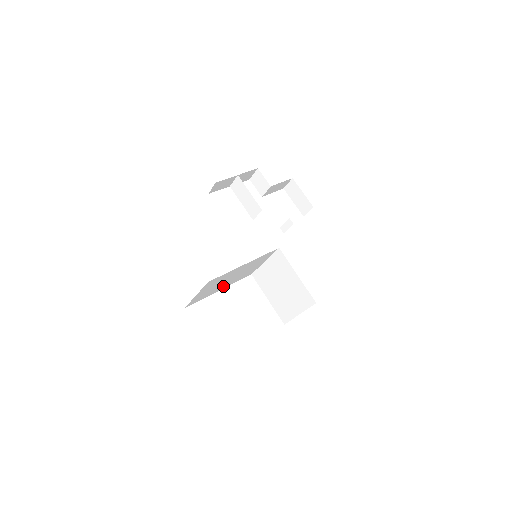
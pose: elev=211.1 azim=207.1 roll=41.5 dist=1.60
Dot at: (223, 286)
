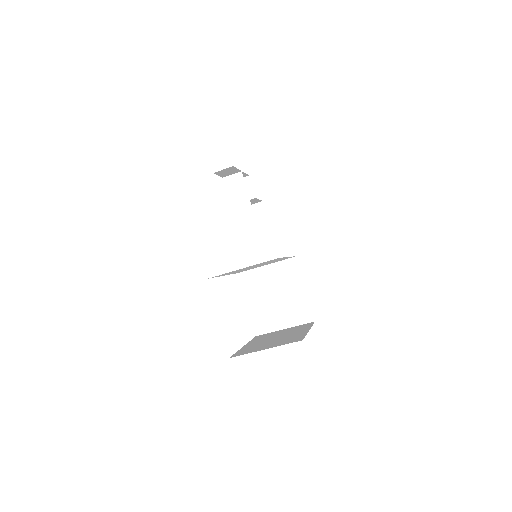
Dot at: (234, 272)
